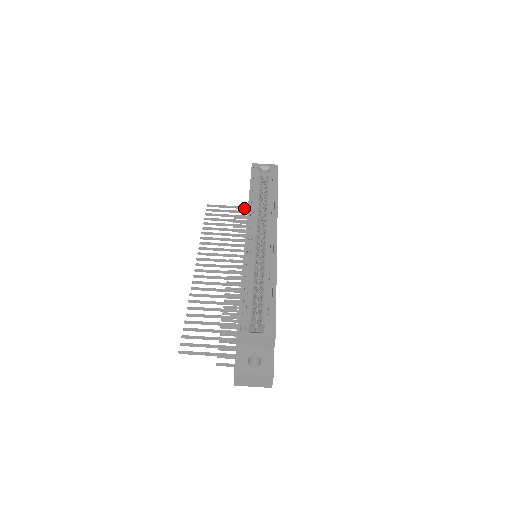
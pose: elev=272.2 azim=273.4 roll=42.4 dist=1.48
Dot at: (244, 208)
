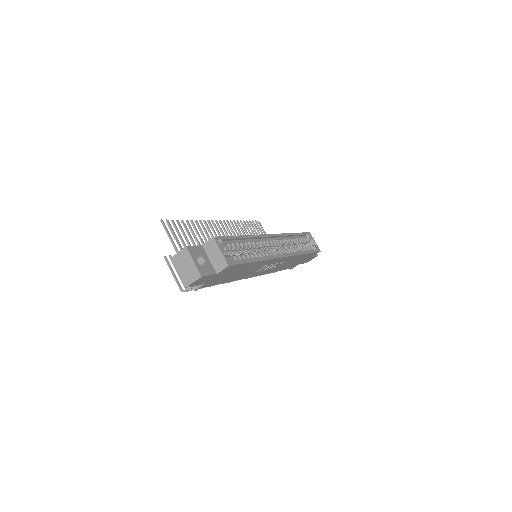
Dot at: occluded
